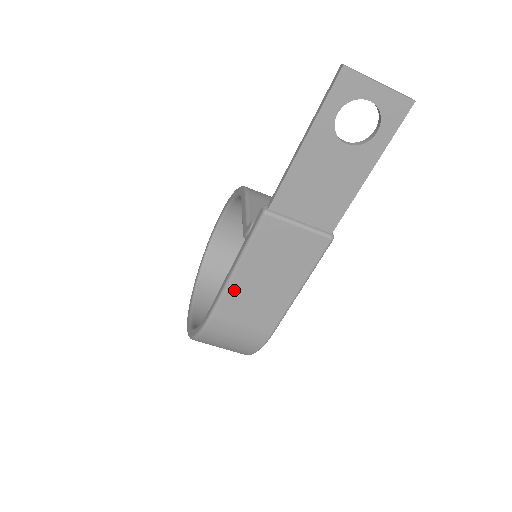
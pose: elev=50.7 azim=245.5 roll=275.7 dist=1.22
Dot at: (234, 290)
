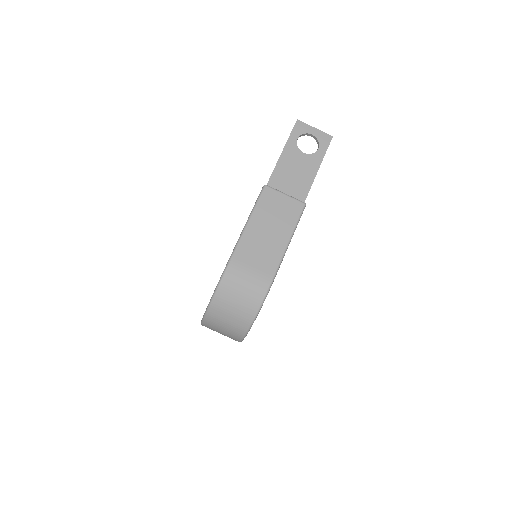
Dot at: (247, 237)
